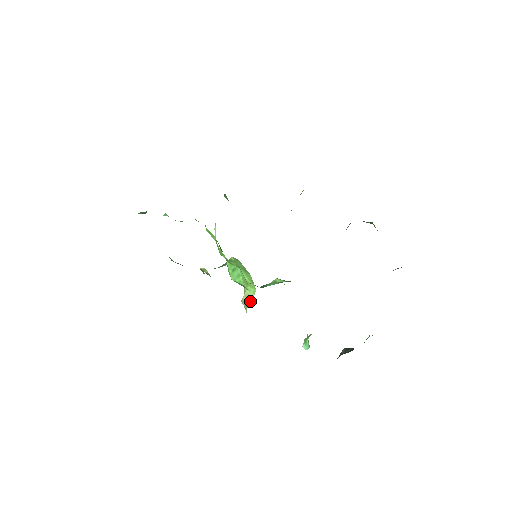
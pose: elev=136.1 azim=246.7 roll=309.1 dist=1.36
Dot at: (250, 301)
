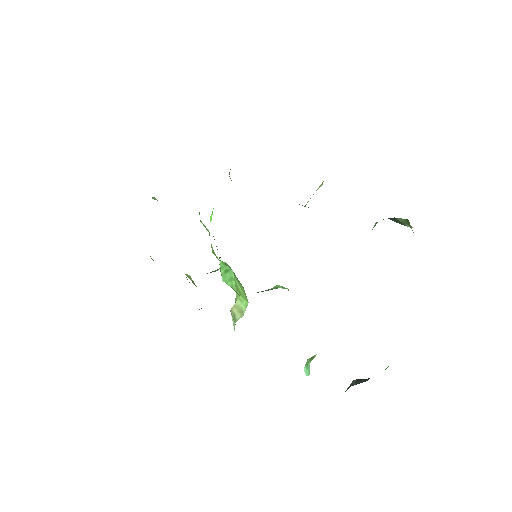
Dot at: (240, 315)
